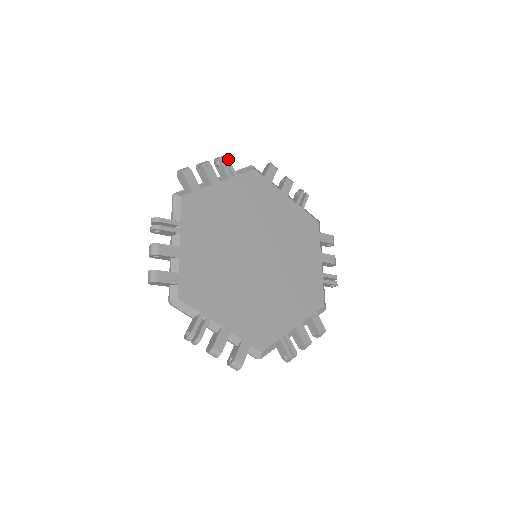
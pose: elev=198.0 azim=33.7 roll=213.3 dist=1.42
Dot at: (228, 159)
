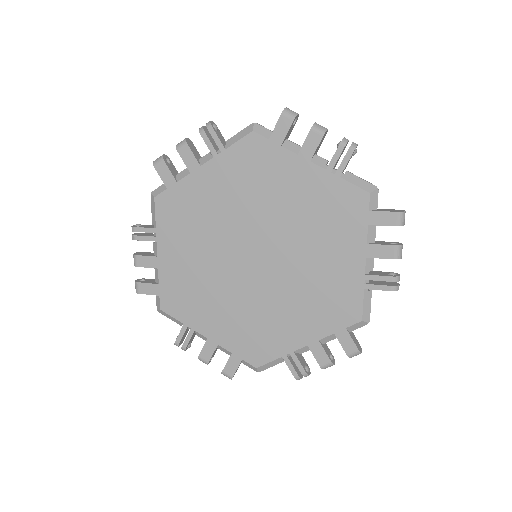
Dot at: (211, 128)
